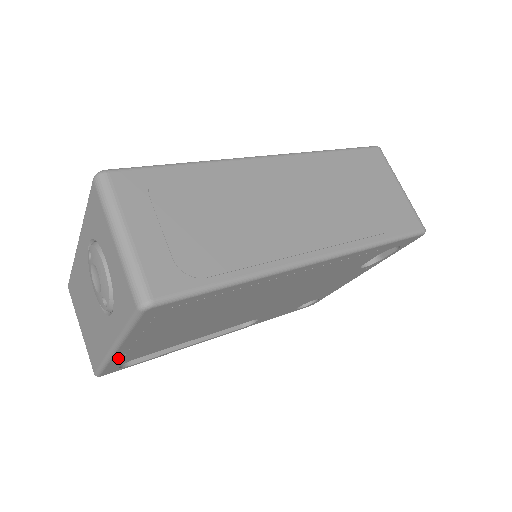
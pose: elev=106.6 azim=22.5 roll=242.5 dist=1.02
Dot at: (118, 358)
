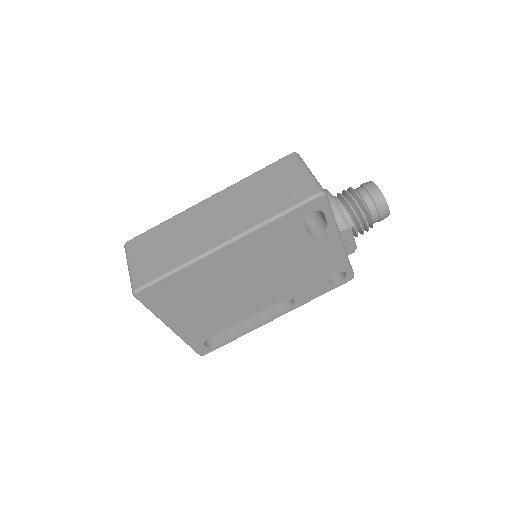
Dot at: (187, 336)
